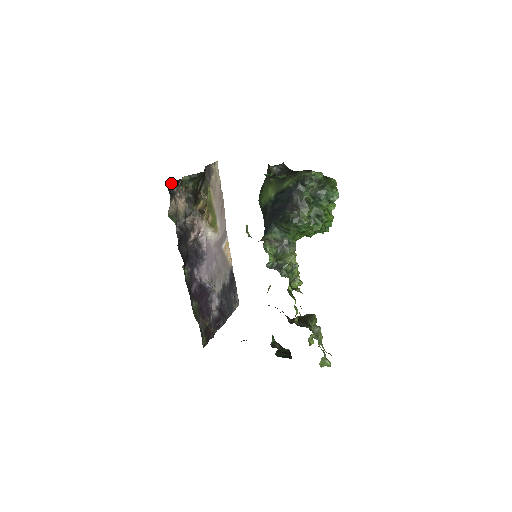
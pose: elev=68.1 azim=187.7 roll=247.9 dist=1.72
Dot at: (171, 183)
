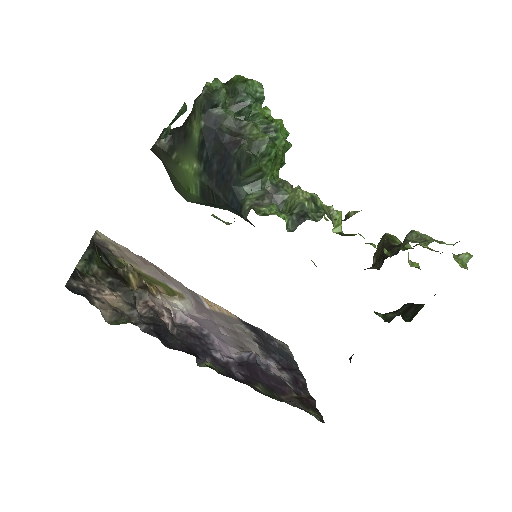
Dot at: (68, 284)
